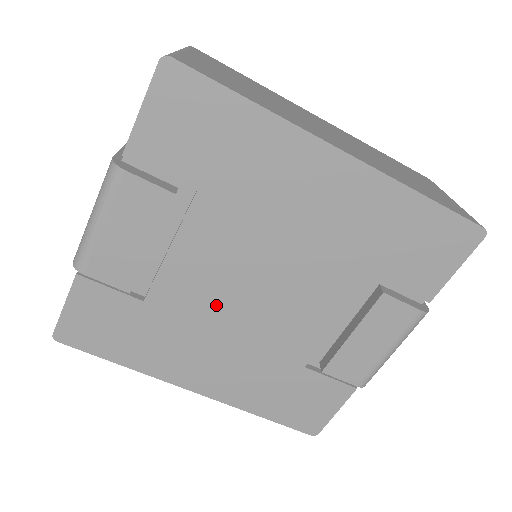
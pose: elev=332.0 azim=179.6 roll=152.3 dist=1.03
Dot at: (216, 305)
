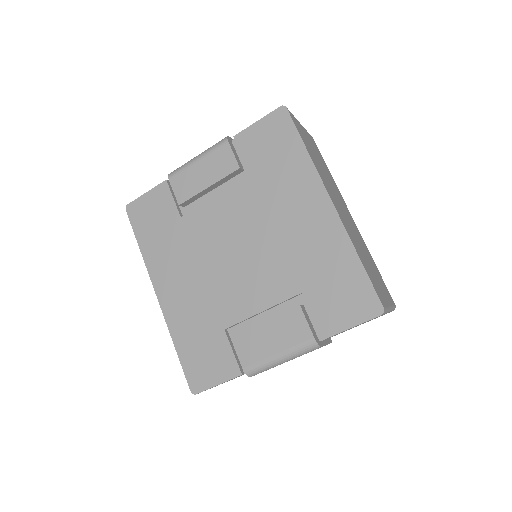
Dot at: (211, 247)
